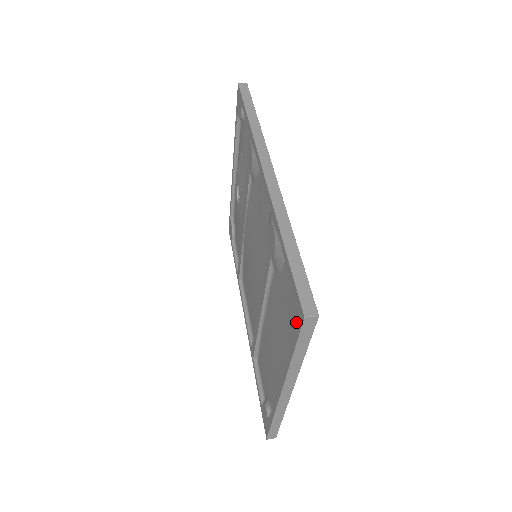
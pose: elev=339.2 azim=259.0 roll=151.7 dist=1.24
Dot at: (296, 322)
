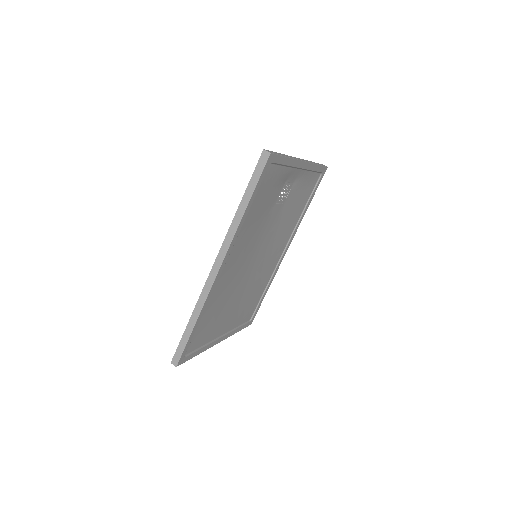
Dot at: occluded
